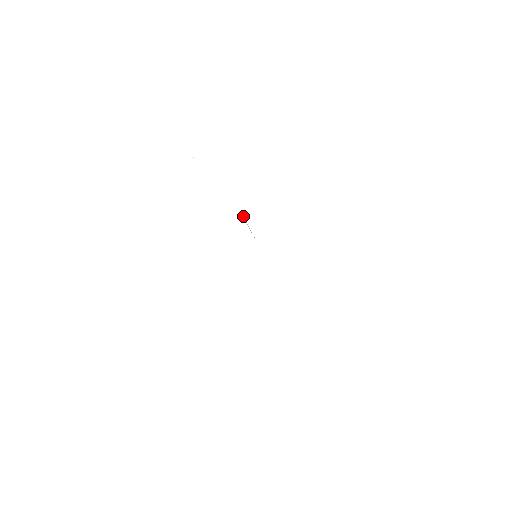
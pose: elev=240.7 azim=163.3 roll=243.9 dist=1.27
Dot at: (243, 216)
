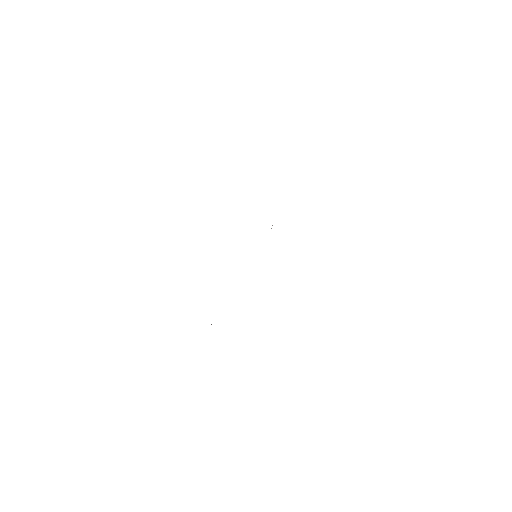
Dot at: occluded
